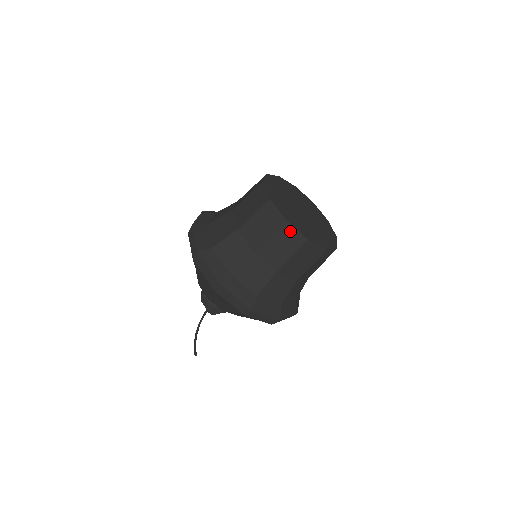
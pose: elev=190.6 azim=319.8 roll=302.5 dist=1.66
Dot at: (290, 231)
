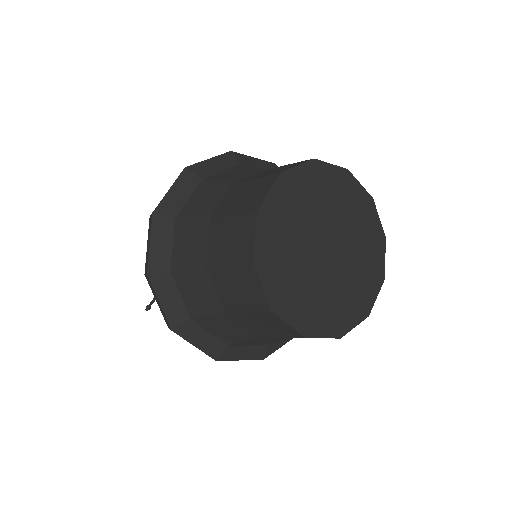
Dot at: (254, 280)
